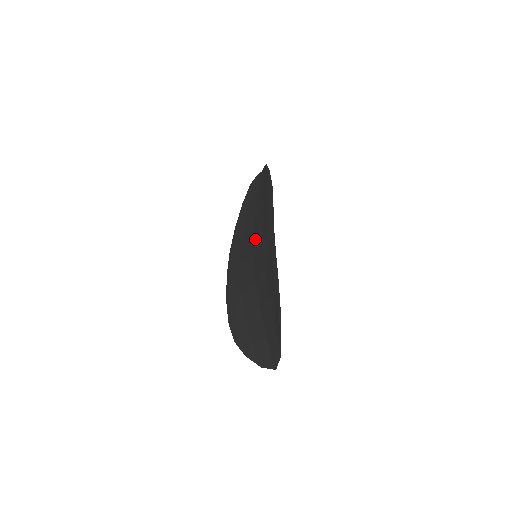
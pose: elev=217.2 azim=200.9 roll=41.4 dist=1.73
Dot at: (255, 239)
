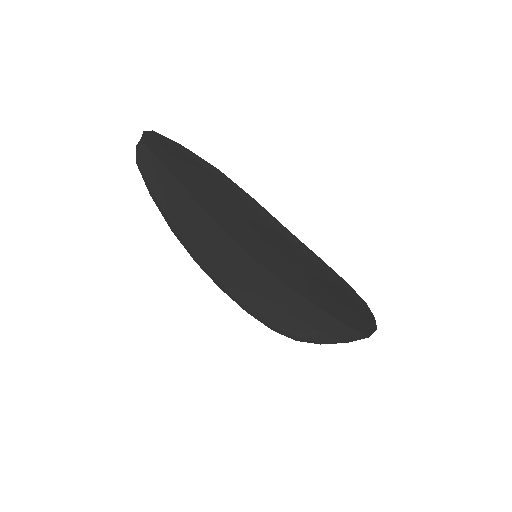
Dot at: (242, 241)
